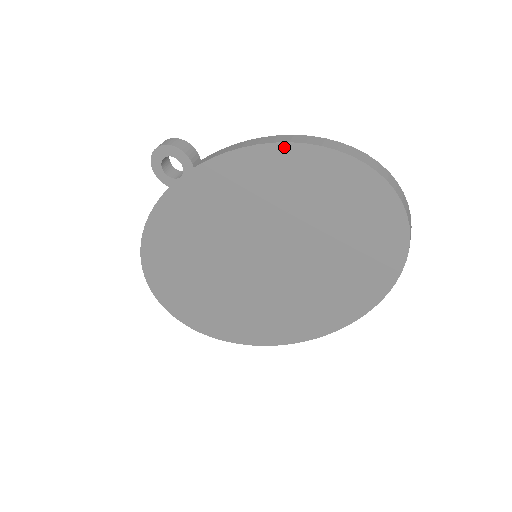
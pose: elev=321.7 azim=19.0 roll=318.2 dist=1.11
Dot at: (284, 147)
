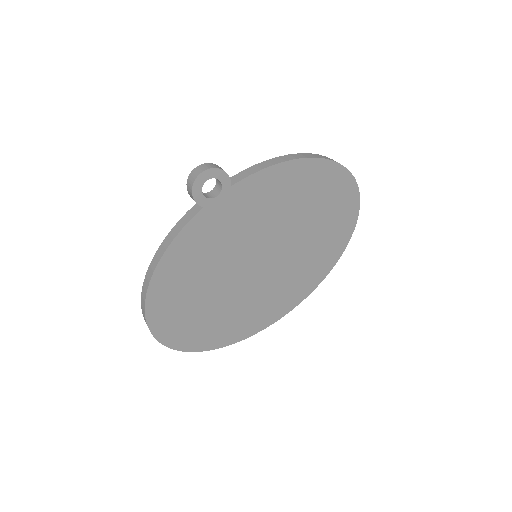
Dot at: (303, 161)
